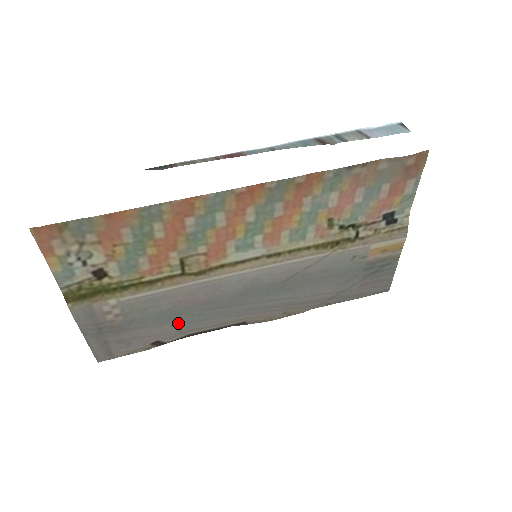
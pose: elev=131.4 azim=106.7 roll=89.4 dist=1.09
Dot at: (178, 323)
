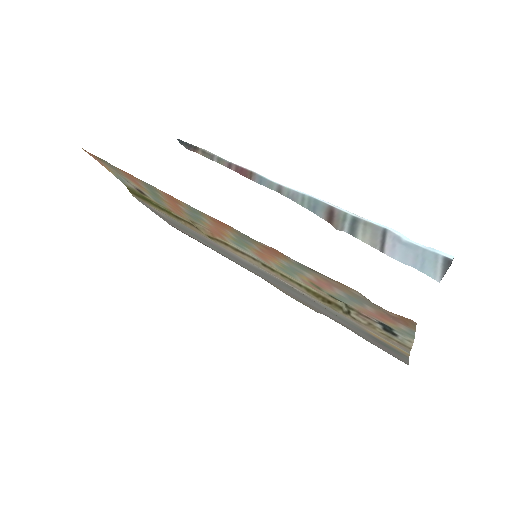
Dot at: (212, 247)
